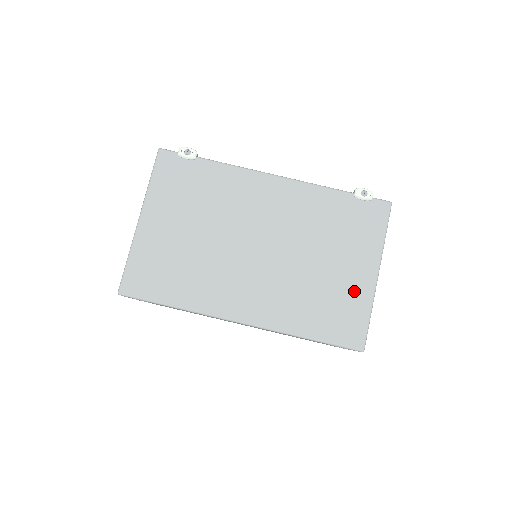
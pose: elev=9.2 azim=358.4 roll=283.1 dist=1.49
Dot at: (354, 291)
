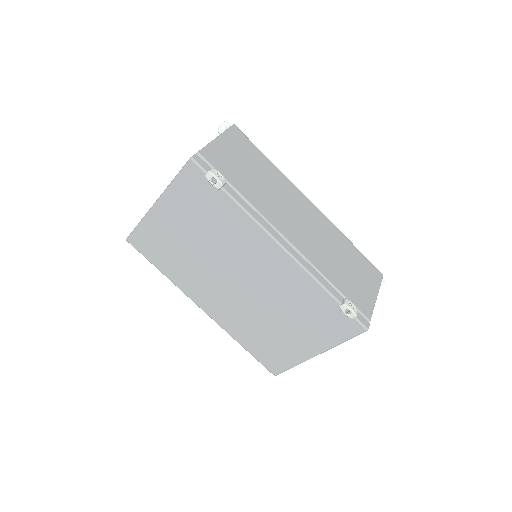
Dot at: (292, 351)
